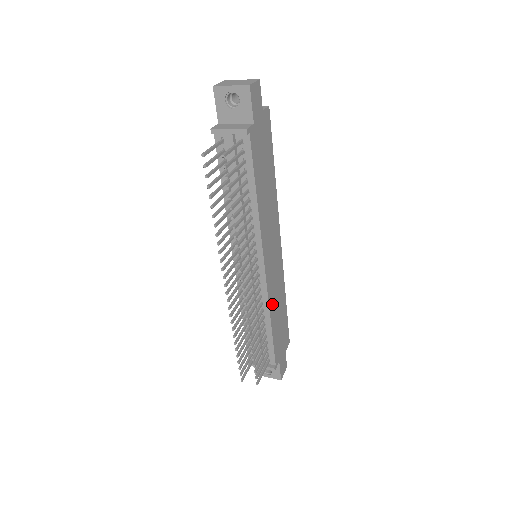
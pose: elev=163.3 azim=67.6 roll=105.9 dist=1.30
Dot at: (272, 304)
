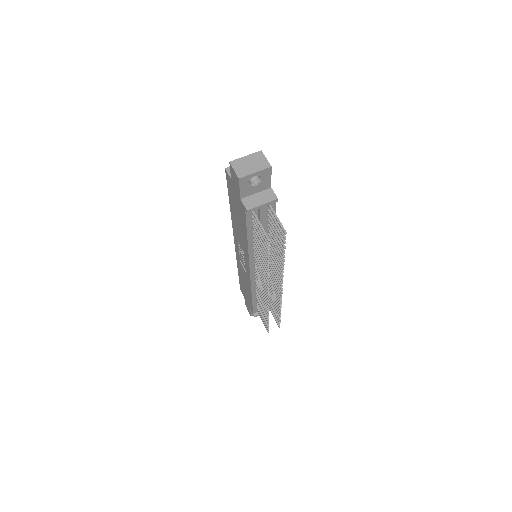
Dot at: occluded
